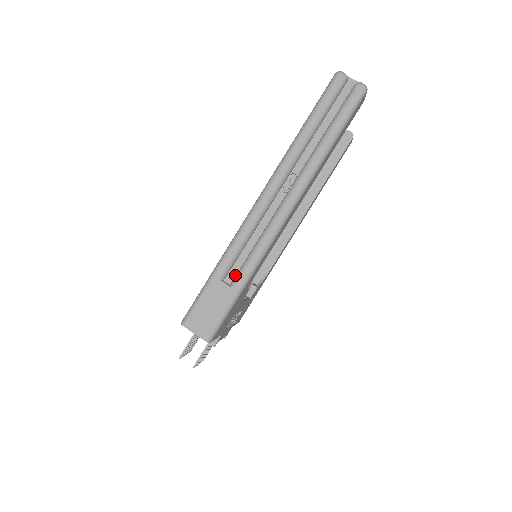
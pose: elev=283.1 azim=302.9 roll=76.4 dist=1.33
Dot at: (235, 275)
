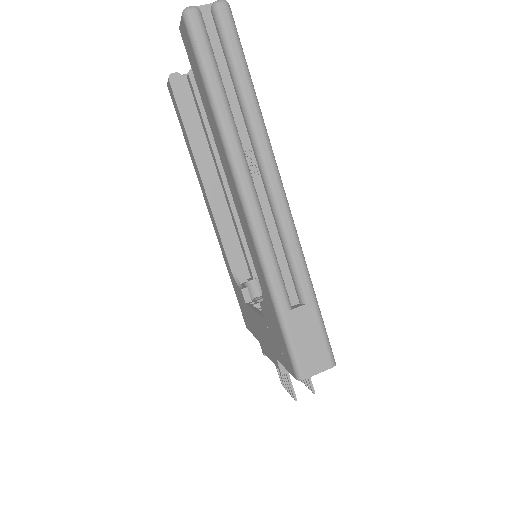
Dot at: (294, 291)
